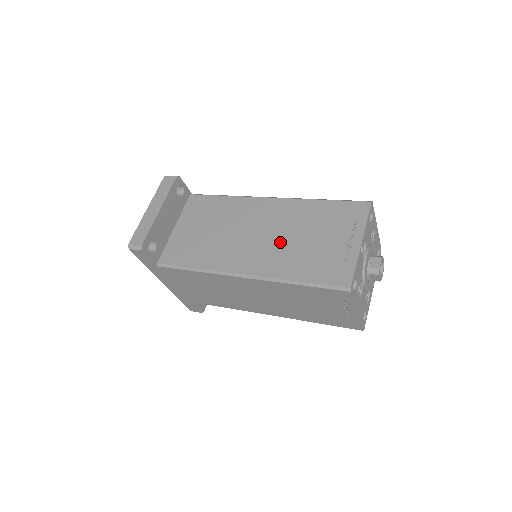
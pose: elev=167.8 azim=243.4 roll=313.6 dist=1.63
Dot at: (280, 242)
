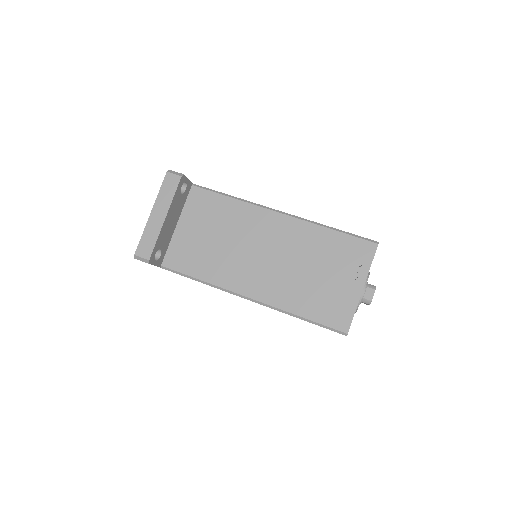
Dot at: (286, 270)
